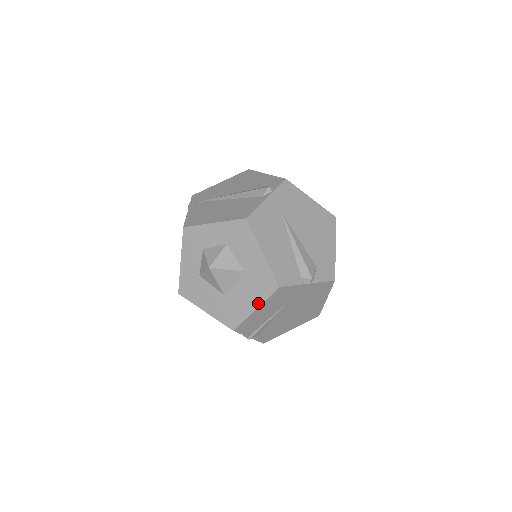
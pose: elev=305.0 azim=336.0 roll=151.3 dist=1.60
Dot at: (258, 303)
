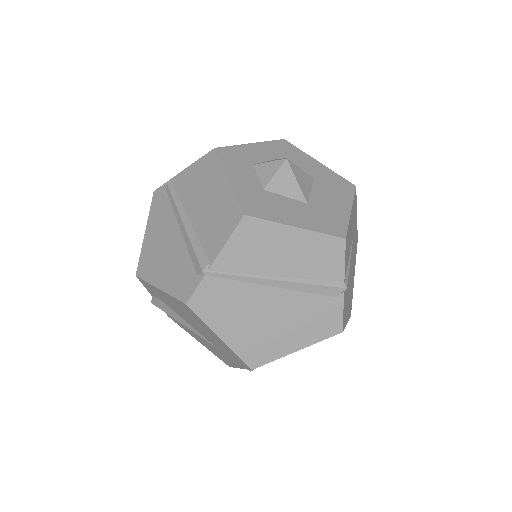
Dot at: (349, 203)
